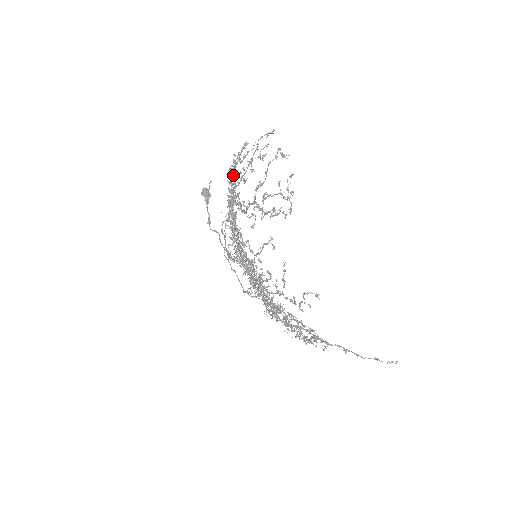
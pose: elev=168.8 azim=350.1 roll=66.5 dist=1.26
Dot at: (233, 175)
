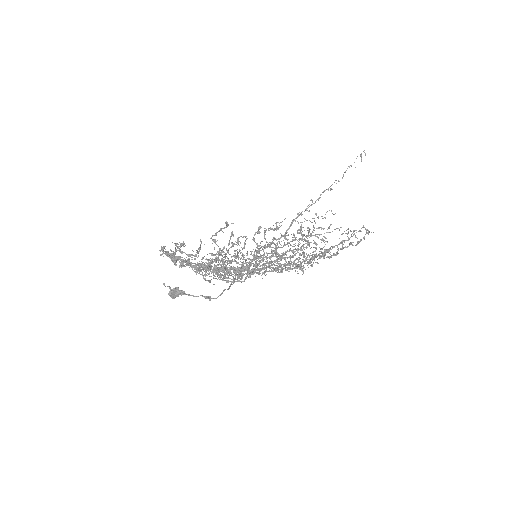
Dot at: (189, 264)
